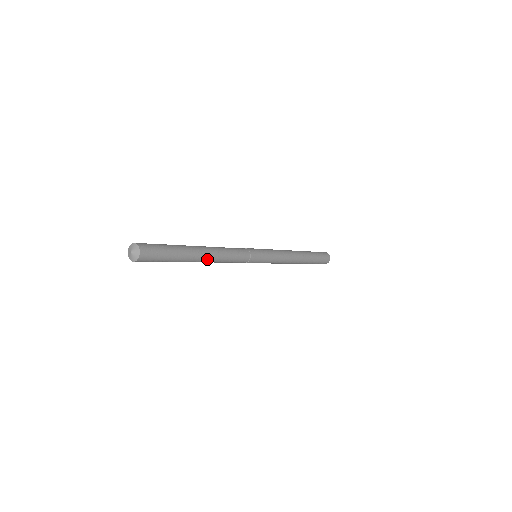
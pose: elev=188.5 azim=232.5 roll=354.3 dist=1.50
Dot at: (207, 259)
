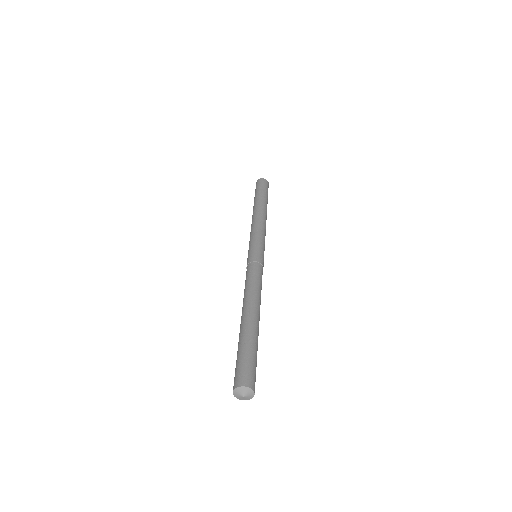
Dot at: occluded
